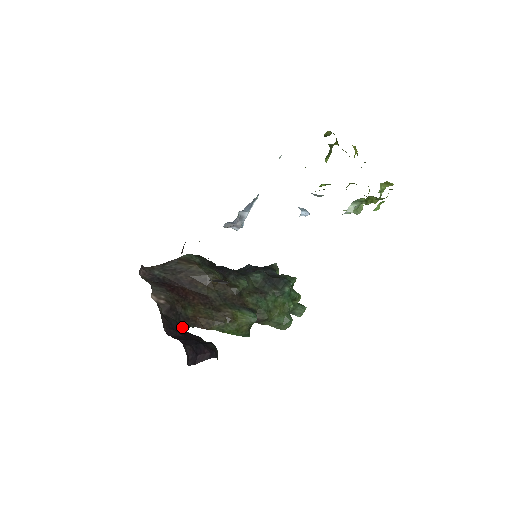
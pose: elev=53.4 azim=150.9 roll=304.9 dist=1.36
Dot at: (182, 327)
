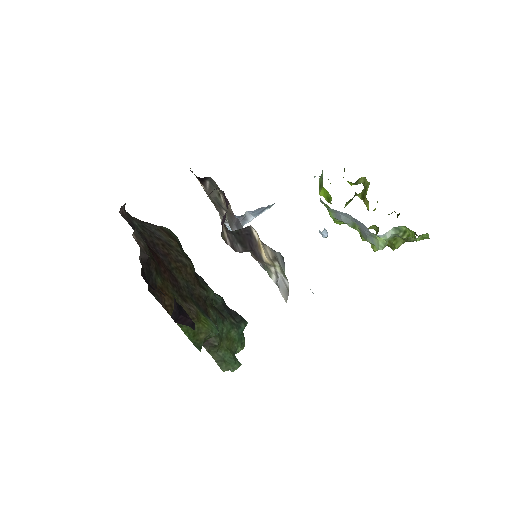
Dot at: (148, 290)
